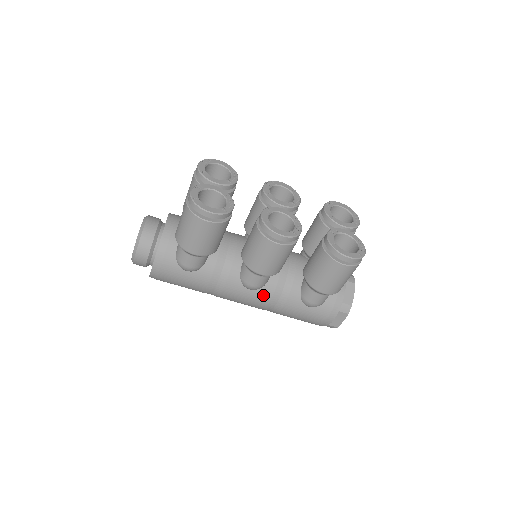
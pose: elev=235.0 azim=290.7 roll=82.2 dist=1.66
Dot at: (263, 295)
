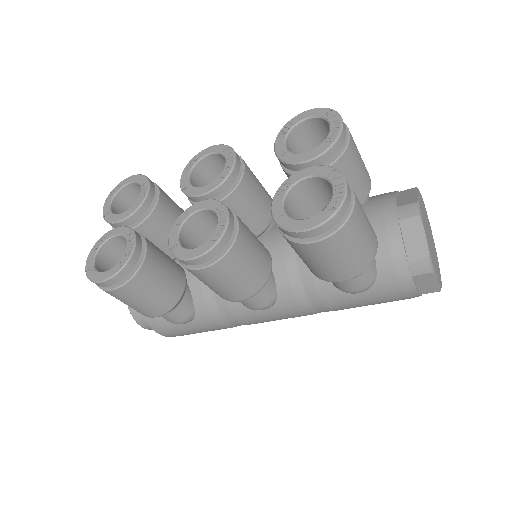
Dot at: (287, 307)
